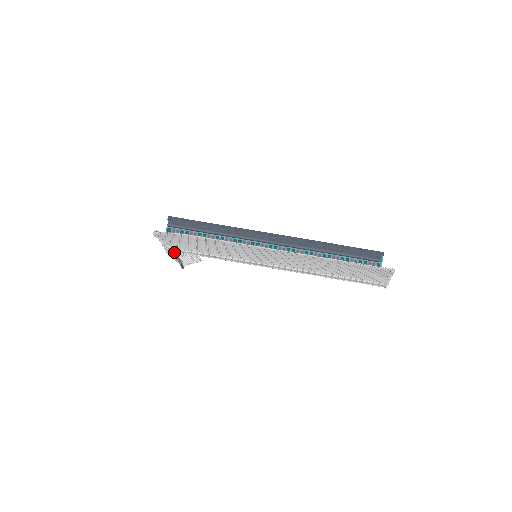
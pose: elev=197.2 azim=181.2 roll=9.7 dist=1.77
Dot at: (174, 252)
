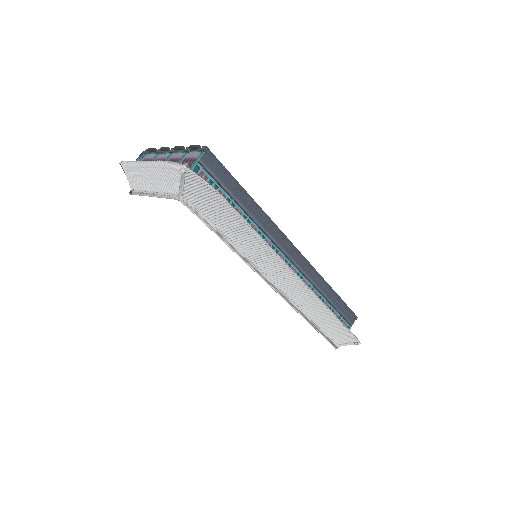
Dot at: (177, 199)
